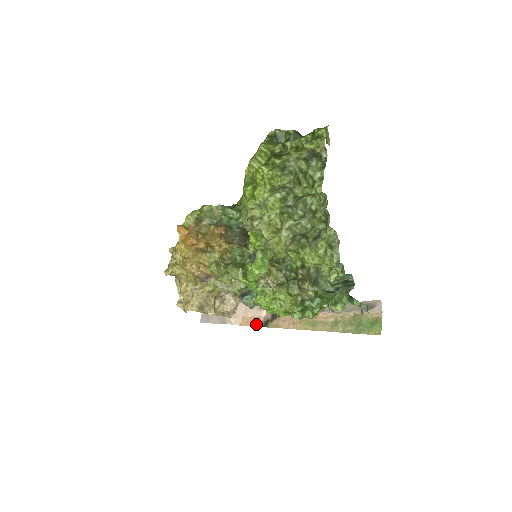
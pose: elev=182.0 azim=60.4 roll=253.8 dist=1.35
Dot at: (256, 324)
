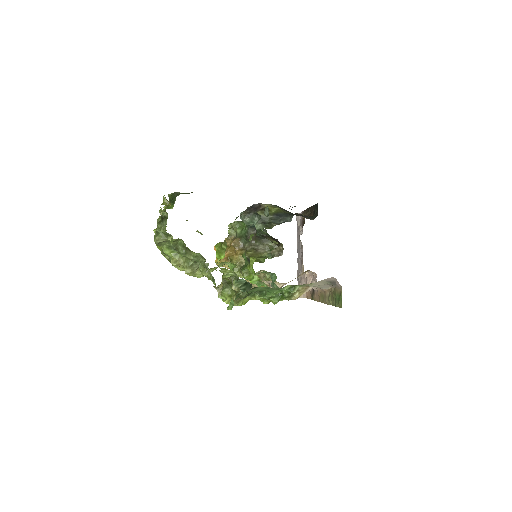
Dot at: (309, 297)
